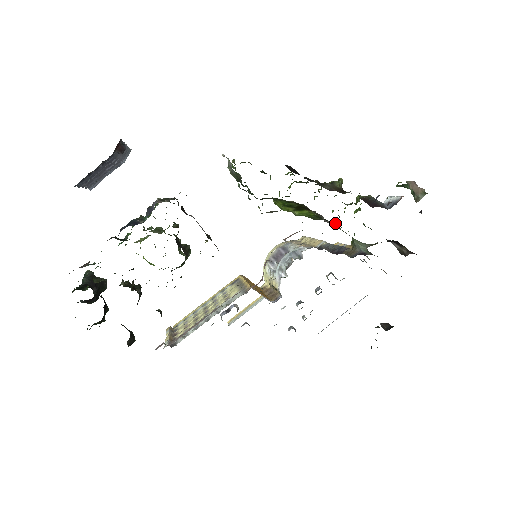
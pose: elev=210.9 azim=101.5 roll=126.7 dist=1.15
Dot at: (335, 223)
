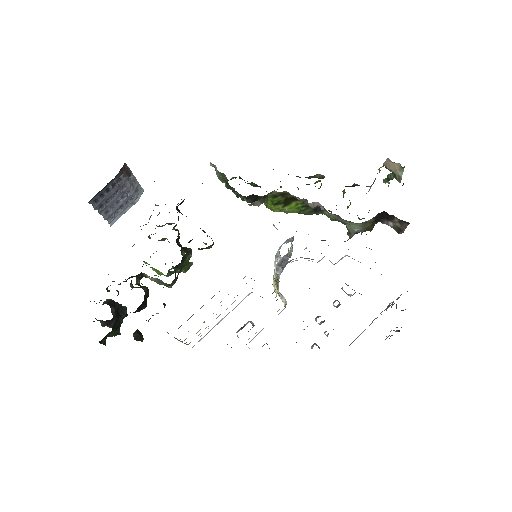
Dot at: (320, 205)
